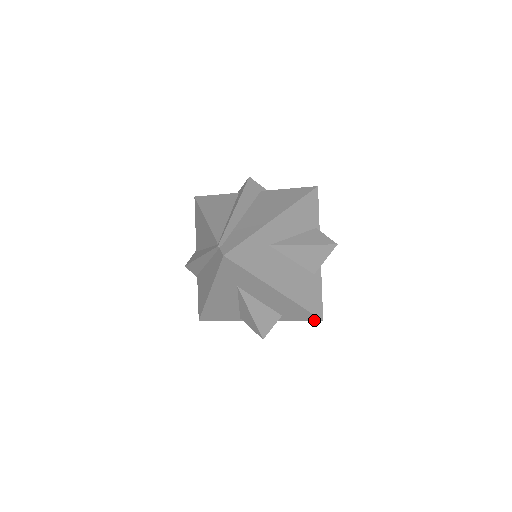
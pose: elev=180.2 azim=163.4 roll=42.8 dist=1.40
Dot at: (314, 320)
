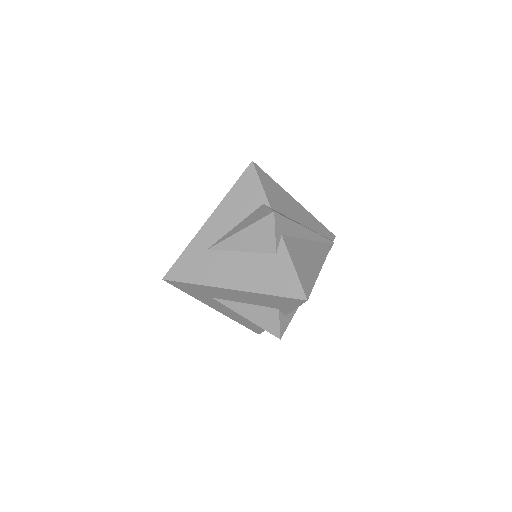
Dot at: (302, 303)
